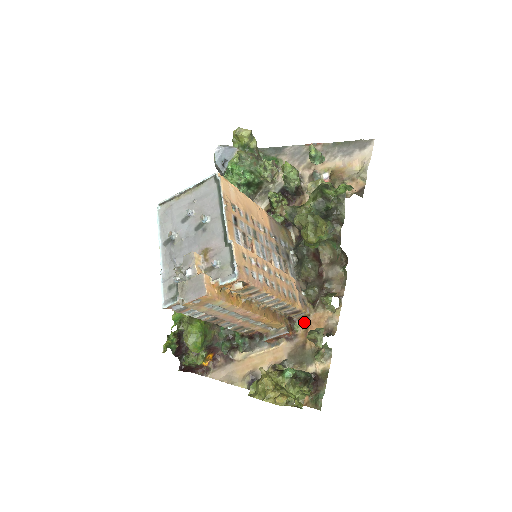
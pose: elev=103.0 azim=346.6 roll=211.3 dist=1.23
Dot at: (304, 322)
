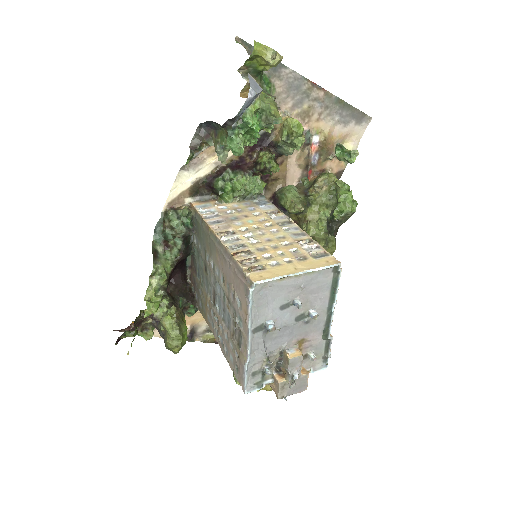
Dot at: occluded
